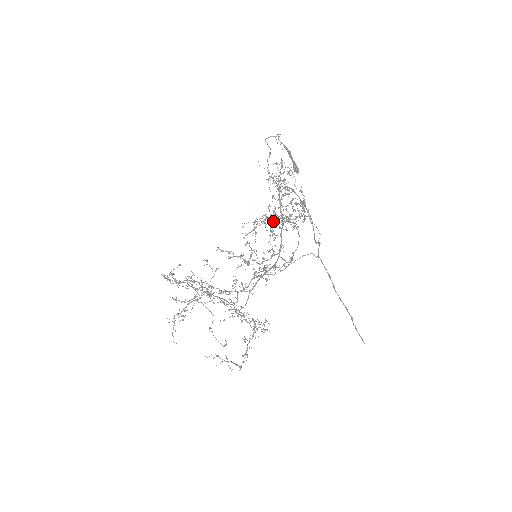
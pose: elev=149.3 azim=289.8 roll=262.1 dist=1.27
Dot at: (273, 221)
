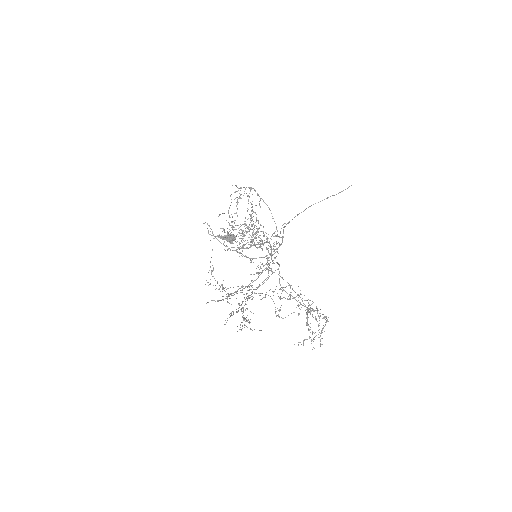
Dot at: occluded
